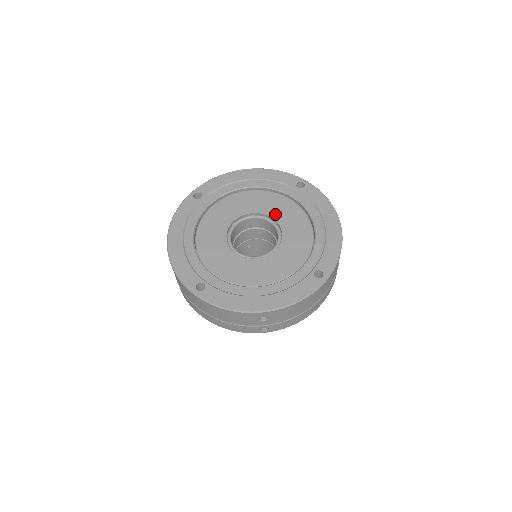
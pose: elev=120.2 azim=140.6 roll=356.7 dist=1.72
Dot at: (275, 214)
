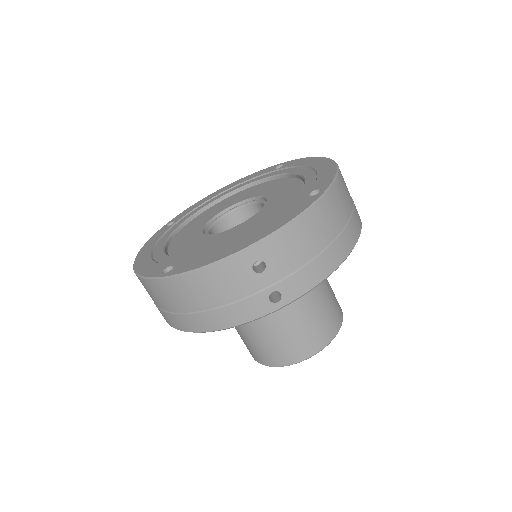
Dot at: (256, 194)
